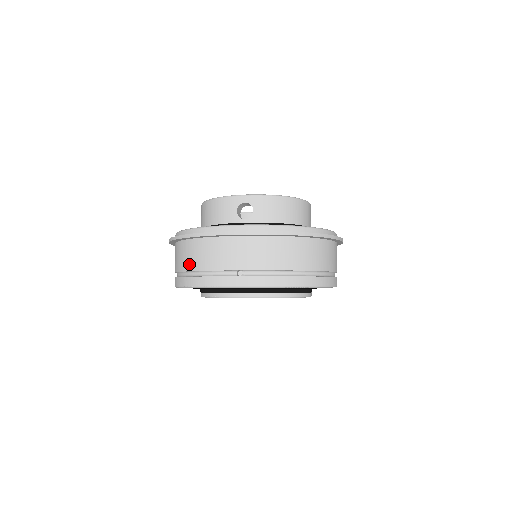
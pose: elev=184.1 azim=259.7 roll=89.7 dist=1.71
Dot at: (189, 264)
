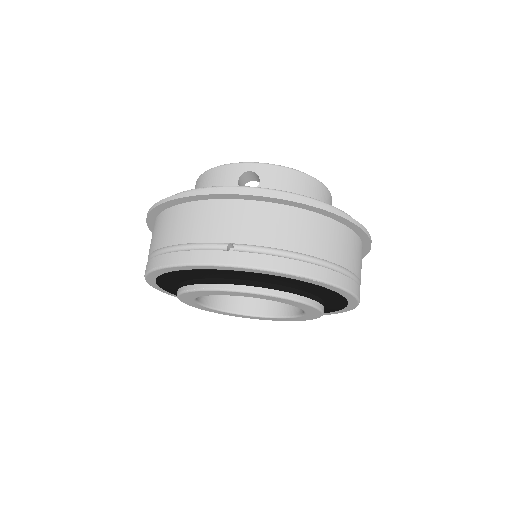
Dot at: (165, 238)
